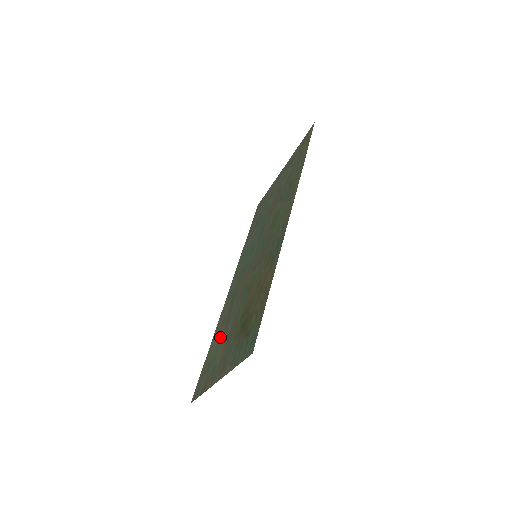
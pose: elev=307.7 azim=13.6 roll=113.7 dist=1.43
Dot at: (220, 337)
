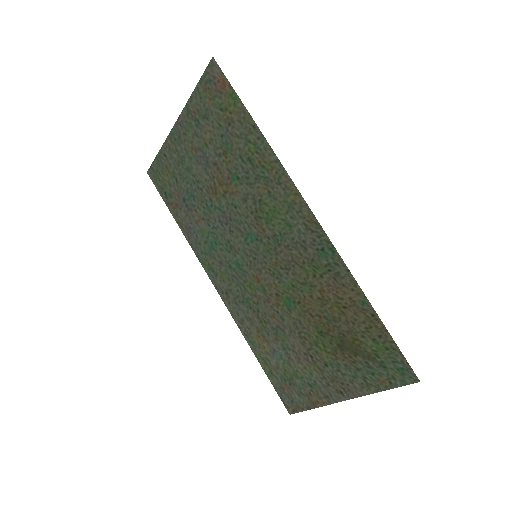
Dot at: (277, 350)
